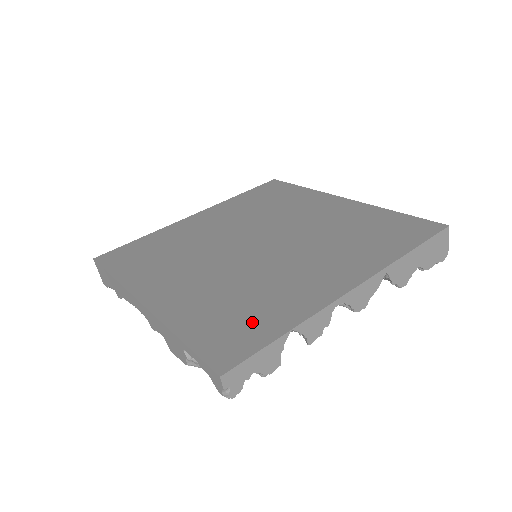
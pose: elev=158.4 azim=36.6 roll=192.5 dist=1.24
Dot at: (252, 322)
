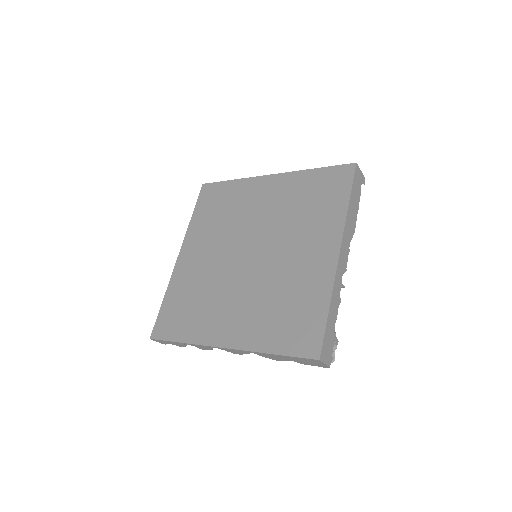
Dot at: (182, 321)
